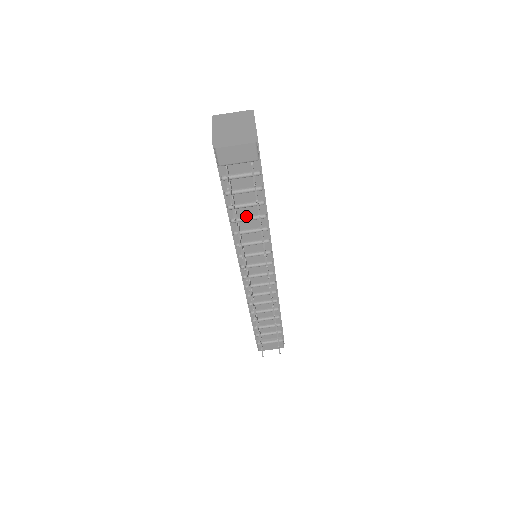
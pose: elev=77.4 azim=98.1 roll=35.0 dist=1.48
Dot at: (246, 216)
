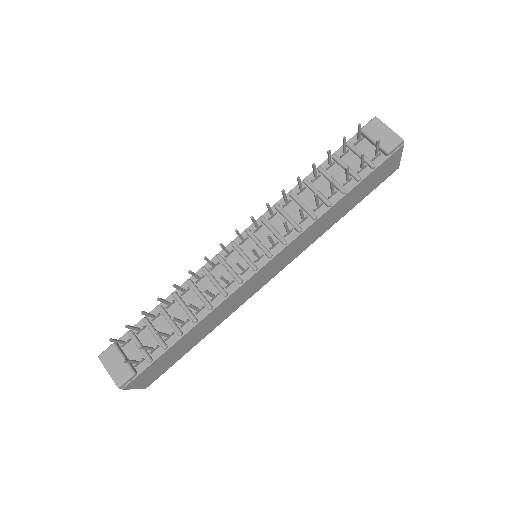
Dot at: (318, 190)
